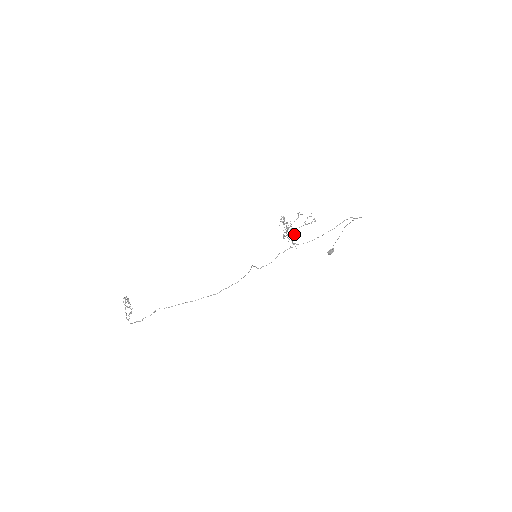
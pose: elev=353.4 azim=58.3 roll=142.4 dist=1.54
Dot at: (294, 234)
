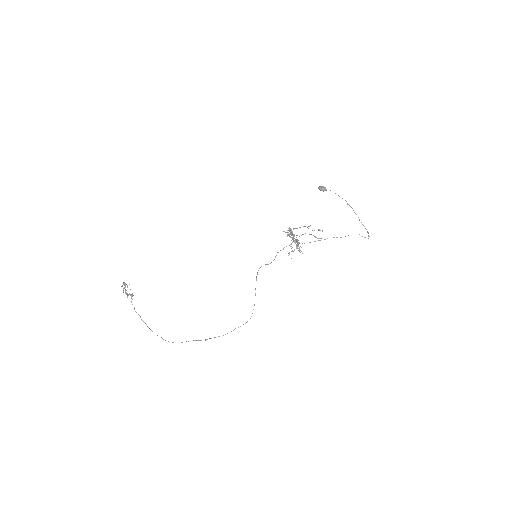
Dot at: (299, 251)
